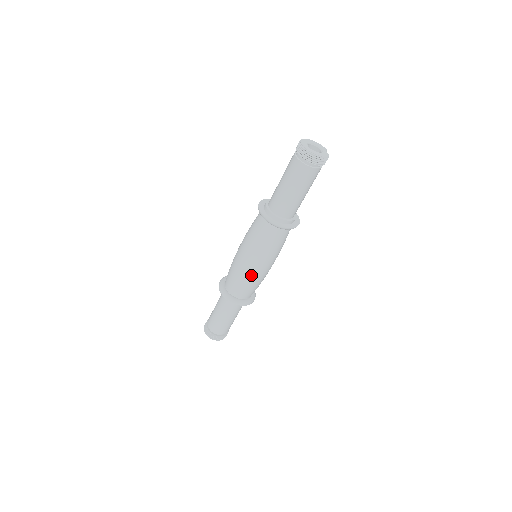
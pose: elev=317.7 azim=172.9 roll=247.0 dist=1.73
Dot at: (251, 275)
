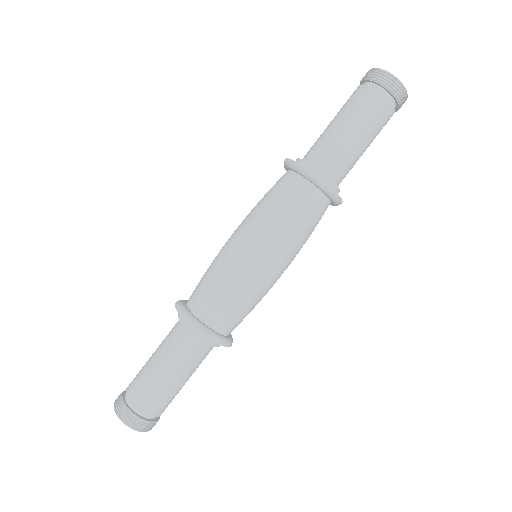
Dot at: (264, 285)
